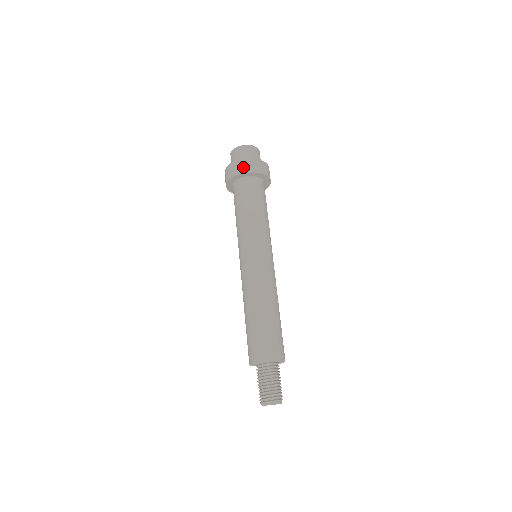
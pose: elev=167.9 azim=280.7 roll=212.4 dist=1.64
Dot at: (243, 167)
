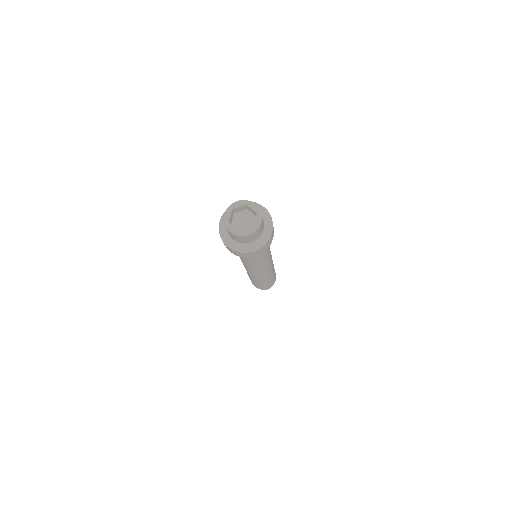
Dot at: (231, 251)
